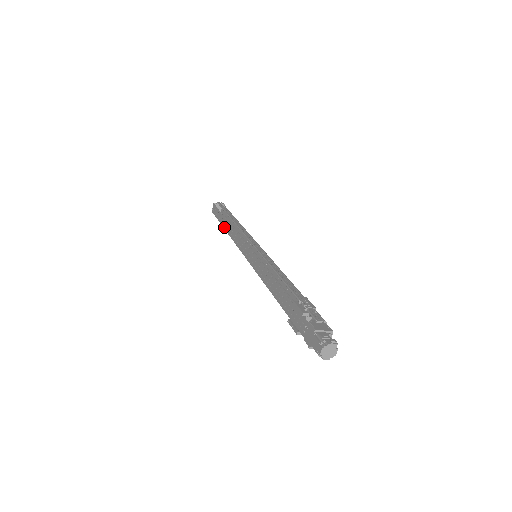
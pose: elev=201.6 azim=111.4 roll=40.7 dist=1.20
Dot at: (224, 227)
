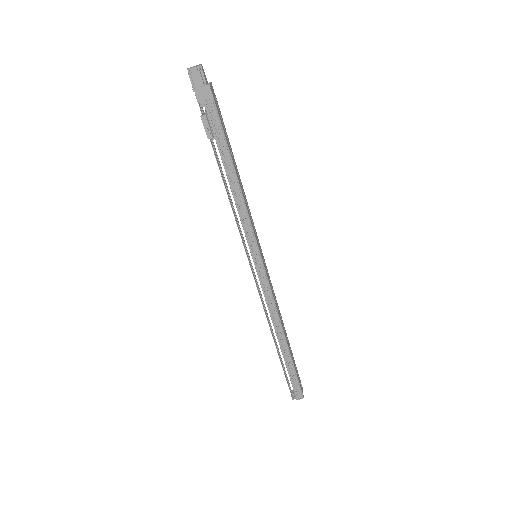
Dot at: (275, 345)
